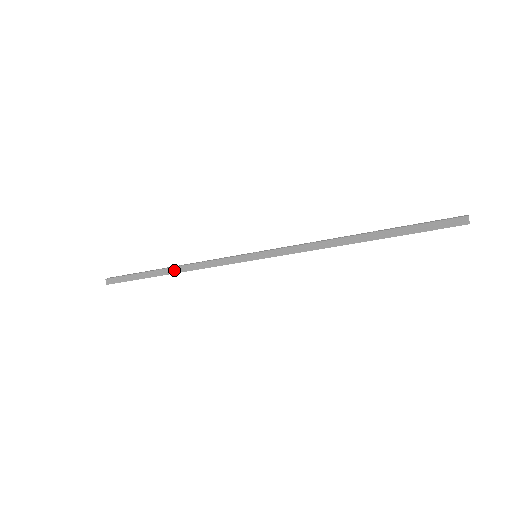
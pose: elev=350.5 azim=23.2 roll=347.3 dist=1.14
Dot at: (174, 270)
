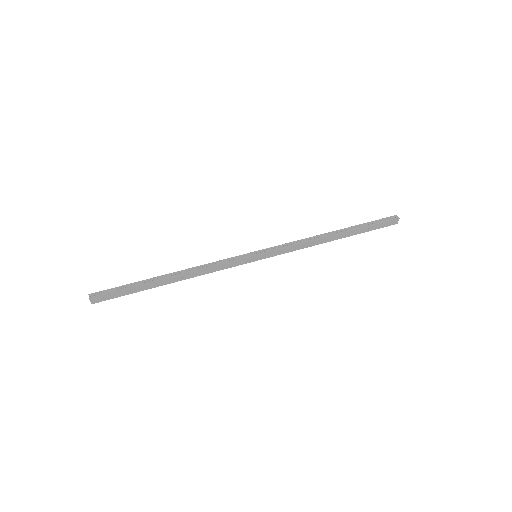
Dot at: (176, 274)
